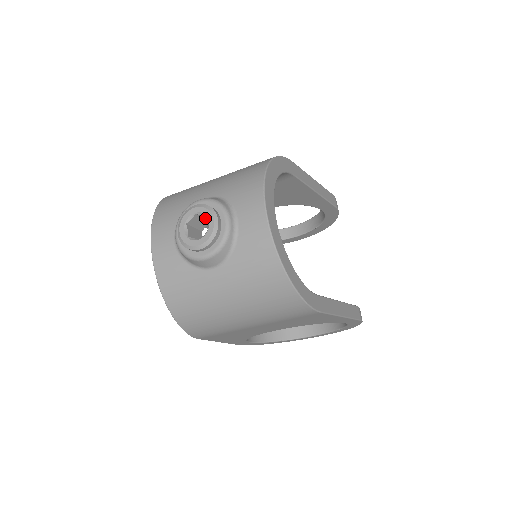
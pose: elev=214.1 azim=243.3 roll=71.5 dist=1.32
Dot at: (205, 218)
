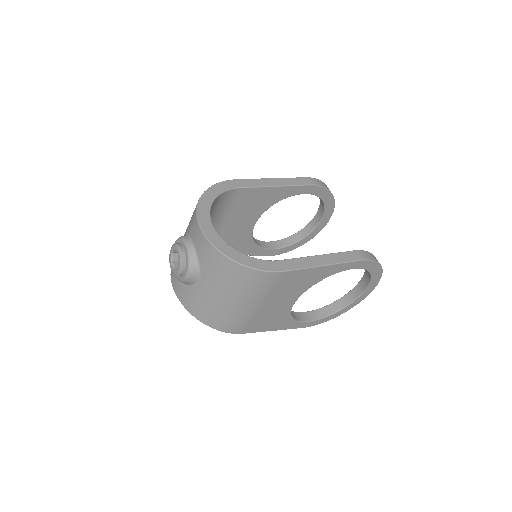
Dot at: occluded
